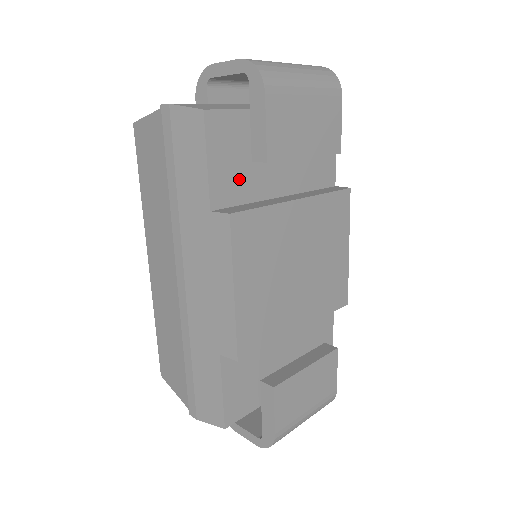
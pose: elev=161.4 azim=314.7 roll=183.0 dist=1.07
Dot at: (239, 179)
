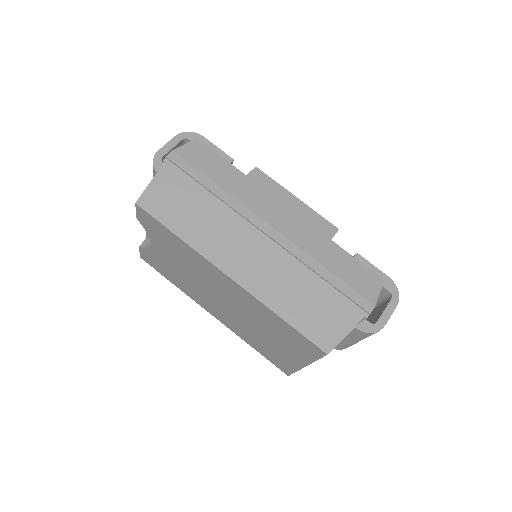
Dot at: occluded
